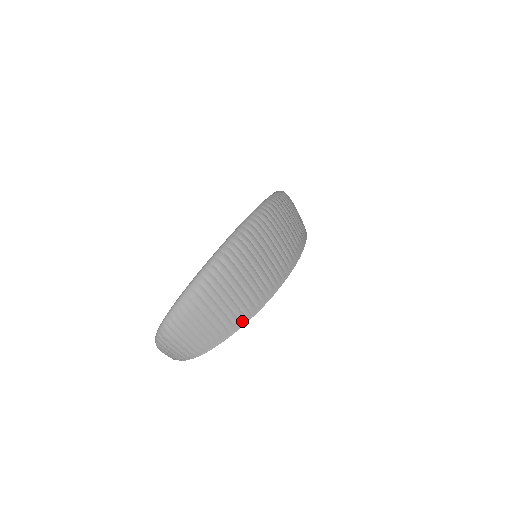
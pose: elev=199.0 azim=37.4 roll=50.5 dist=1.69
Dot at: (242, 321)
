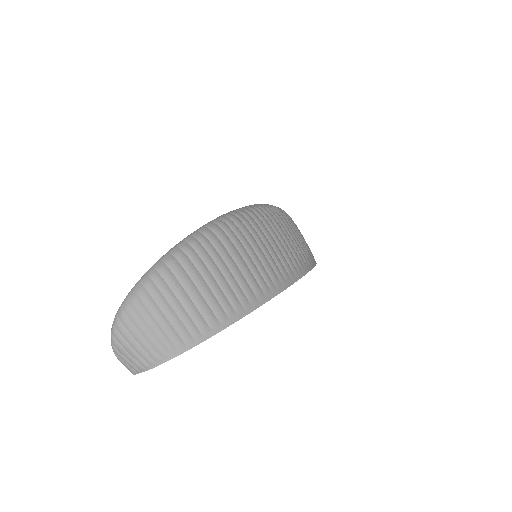
Dot at: (238, 313)
